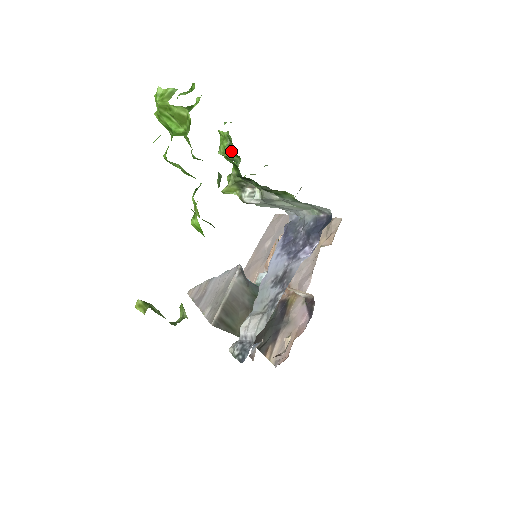
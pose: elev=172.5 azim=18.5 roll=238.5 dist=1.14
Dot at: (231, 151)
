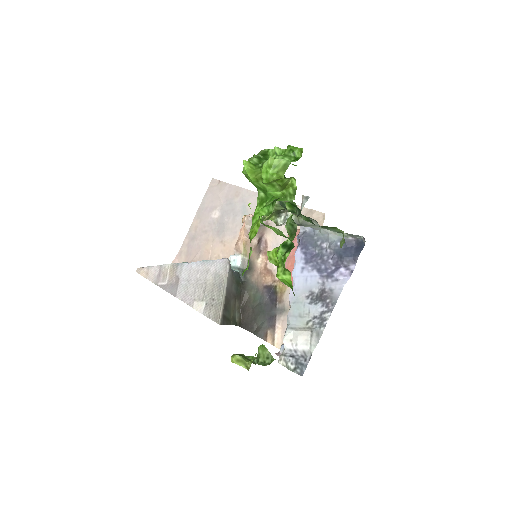
Dot at: occluded
